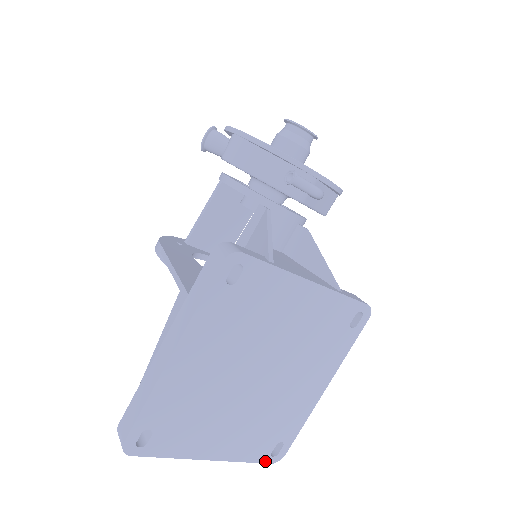
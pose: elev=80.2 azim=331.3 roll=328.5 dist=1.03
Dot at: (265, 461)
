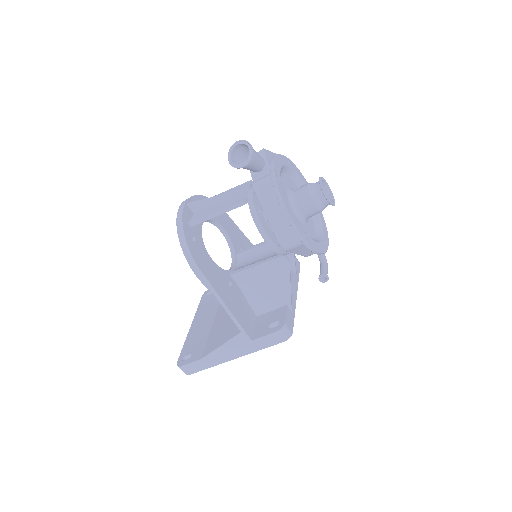
Dot at: occluded
